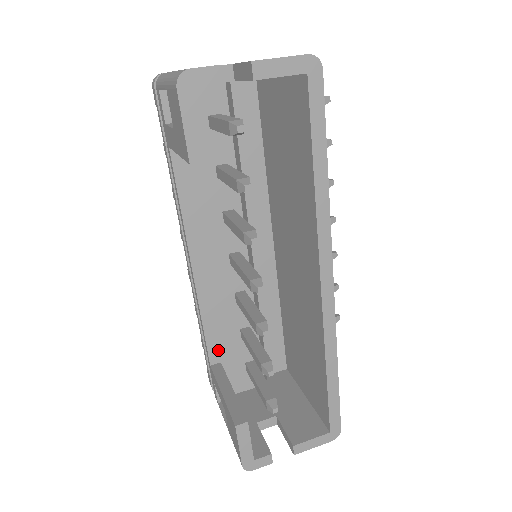
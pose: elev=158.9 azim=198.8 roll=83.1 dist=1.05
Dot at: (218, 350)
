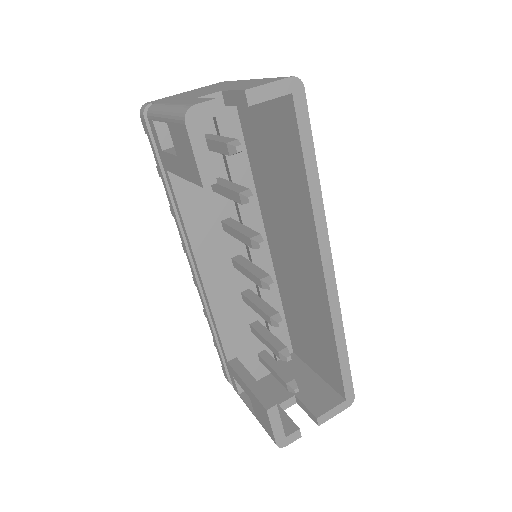
Dot at: (232, 346)
